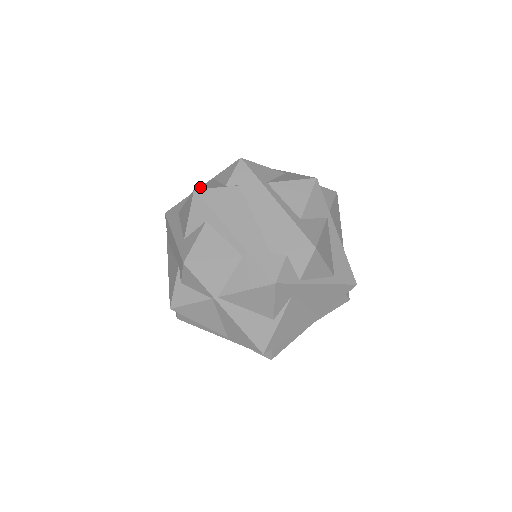
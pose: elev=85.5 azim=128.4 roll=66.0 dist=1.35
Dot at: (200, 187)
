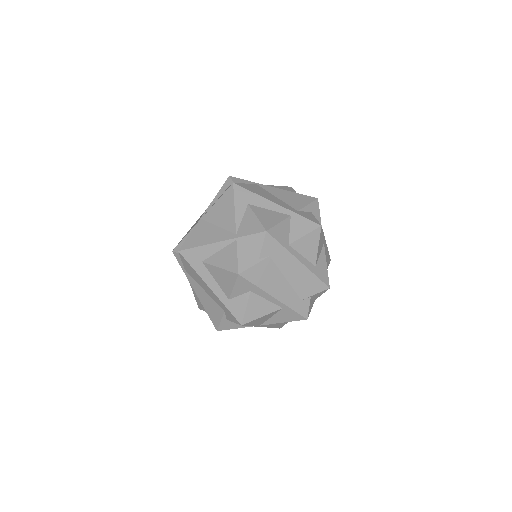
Dot at: (240, 267)
